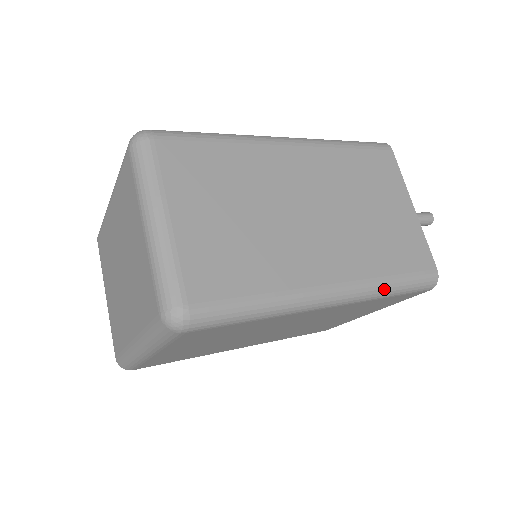
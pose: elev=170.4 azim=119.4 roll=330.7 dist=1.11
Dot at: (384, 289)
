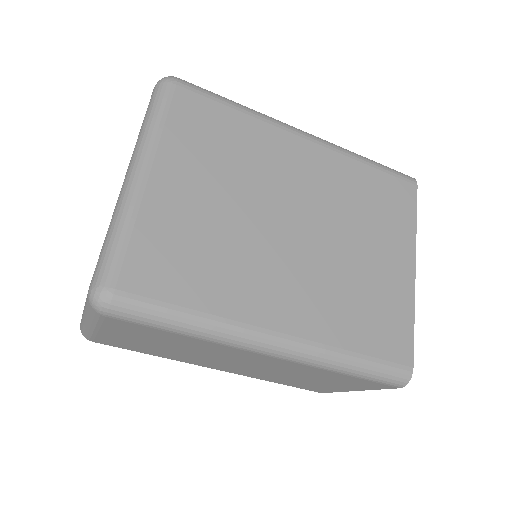
Dot at: (356, 154)
